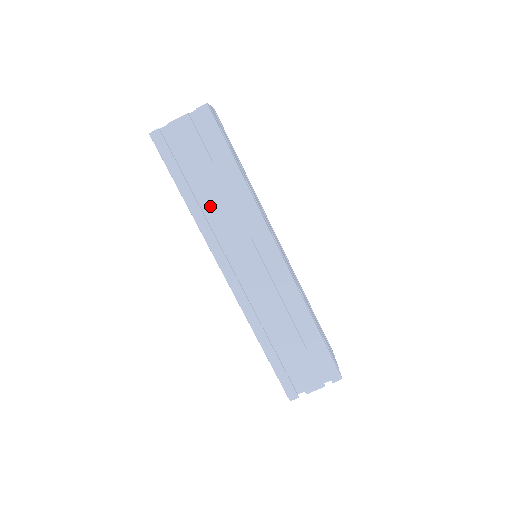
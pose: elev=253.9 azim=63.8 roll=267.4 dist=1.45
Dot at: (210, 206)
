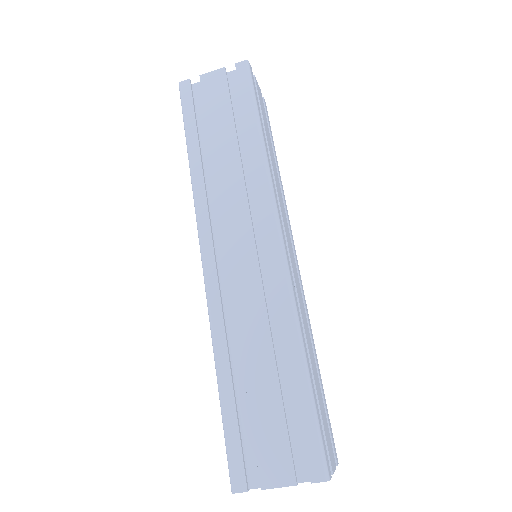
Dot at: (214, 166)
